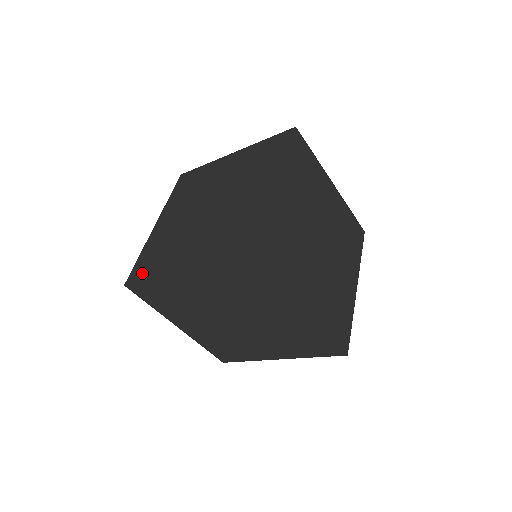
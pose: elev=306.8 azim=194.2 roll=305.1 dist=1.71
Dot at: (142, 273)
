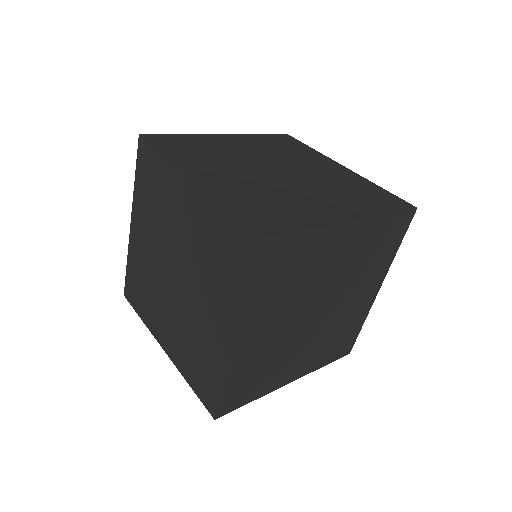
Dot at: occluded
